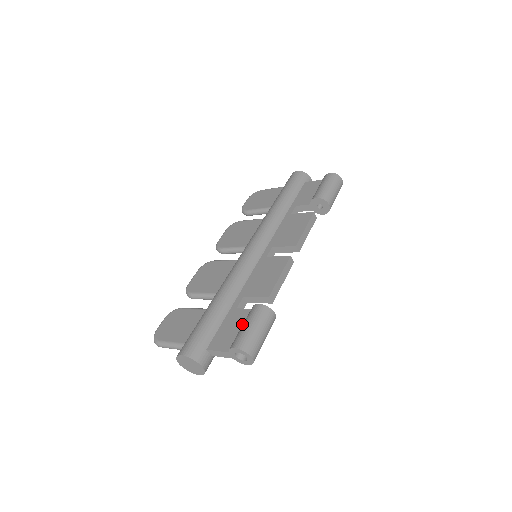
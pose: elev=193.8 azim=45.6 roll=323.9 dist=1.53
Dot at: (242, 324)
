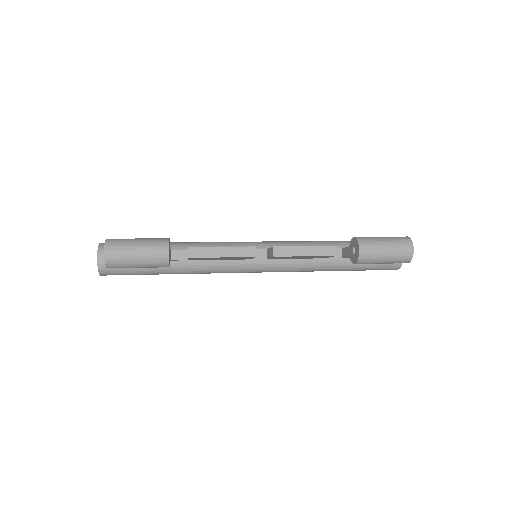
Dot at: occluded
